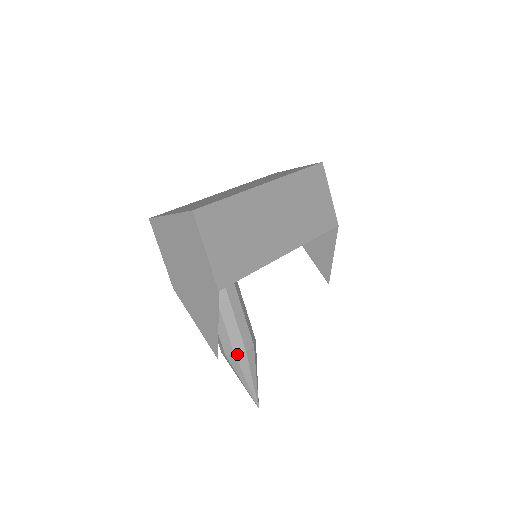
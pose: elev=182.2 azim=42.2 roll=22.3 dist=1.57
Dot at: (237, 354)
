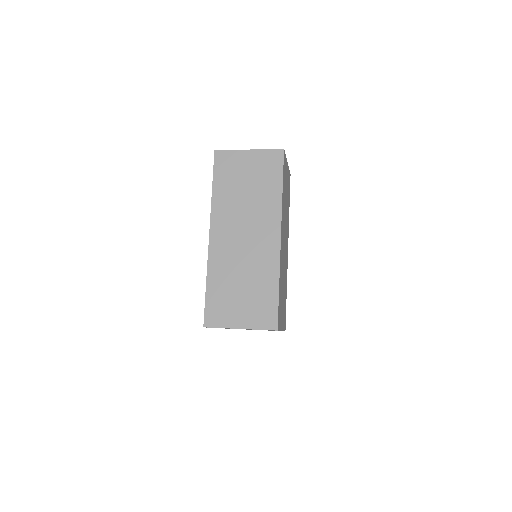
Dot at: occluded
